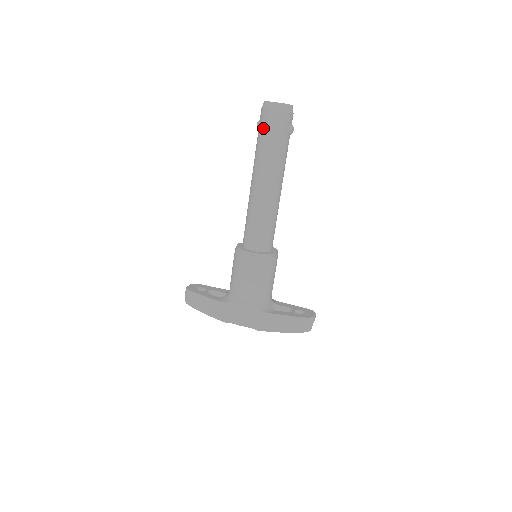
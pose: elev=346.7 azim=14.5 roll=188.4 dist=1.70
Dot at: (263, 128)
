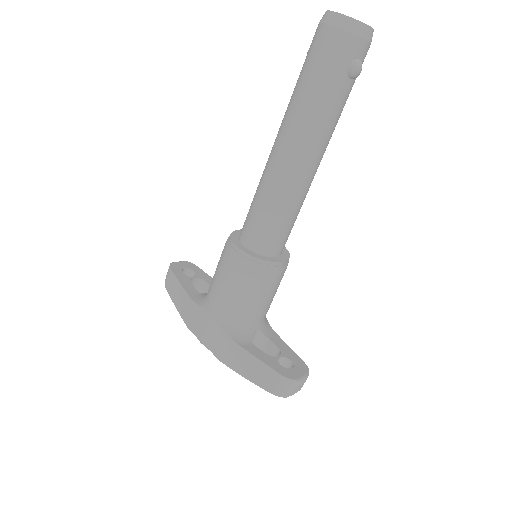
Dot at: (308, 56)
